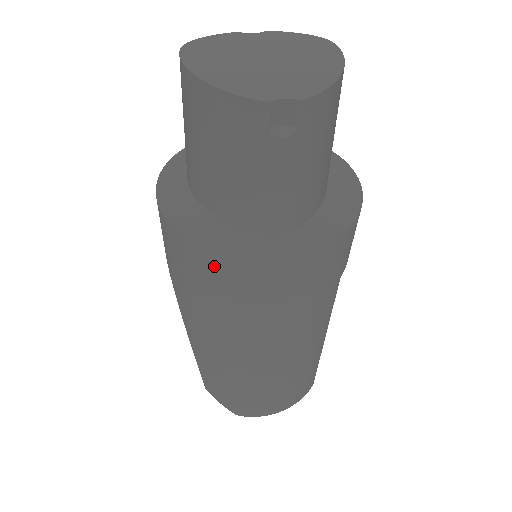
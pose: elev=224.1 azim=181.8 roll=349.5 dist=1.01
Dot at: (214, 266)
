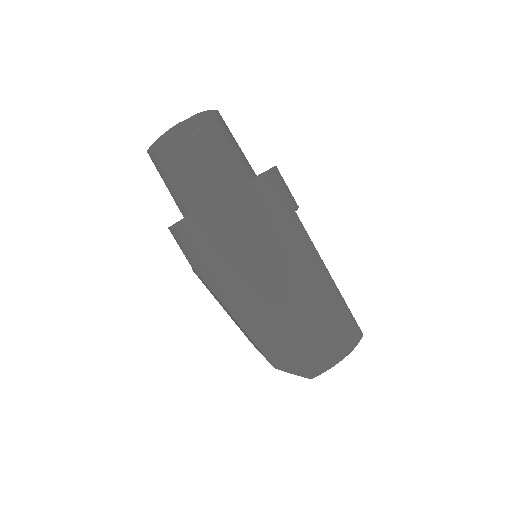
Dot at: (204, 223)
